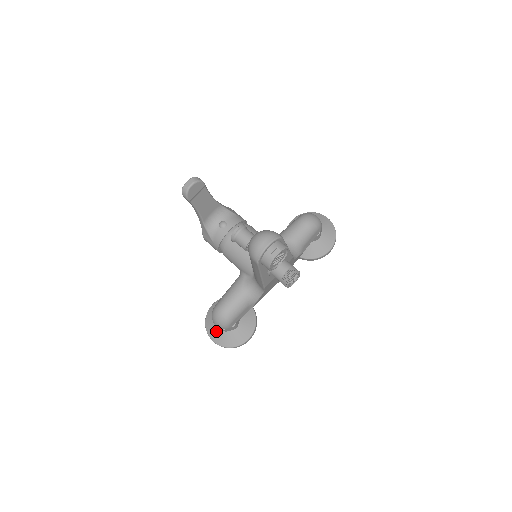
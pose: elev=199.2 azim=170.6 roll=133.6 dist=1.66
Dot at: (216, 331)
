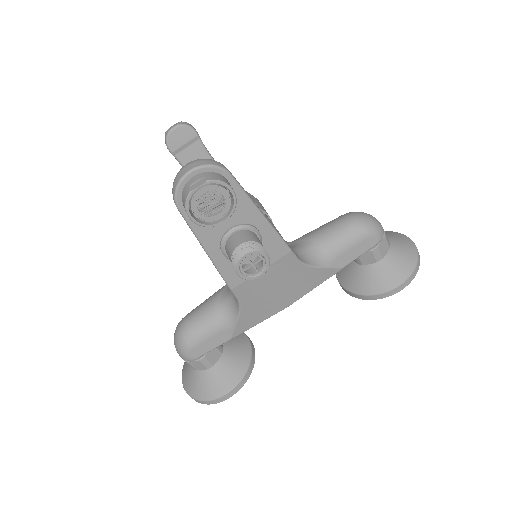
Dot at: (188, 368)
